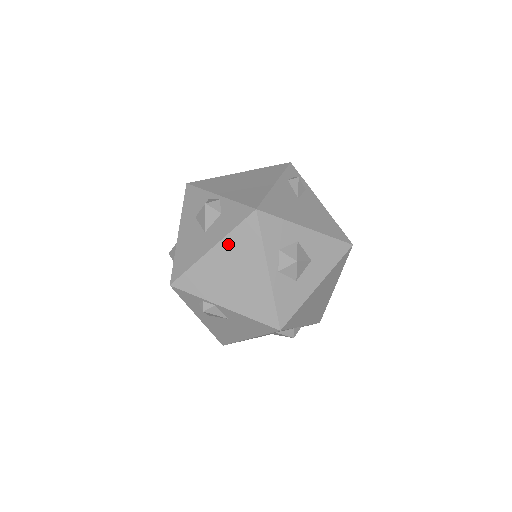
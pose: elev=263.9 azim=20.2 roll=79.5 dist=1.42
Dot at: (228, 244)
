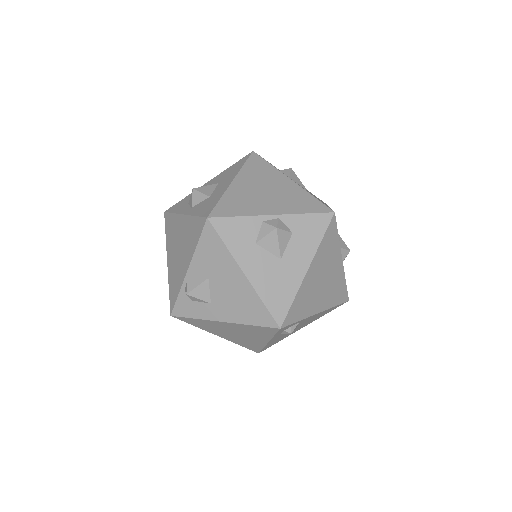
Dot at: (169, 245)
